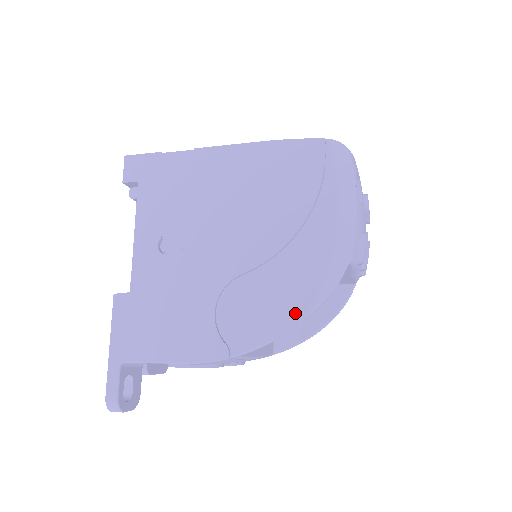
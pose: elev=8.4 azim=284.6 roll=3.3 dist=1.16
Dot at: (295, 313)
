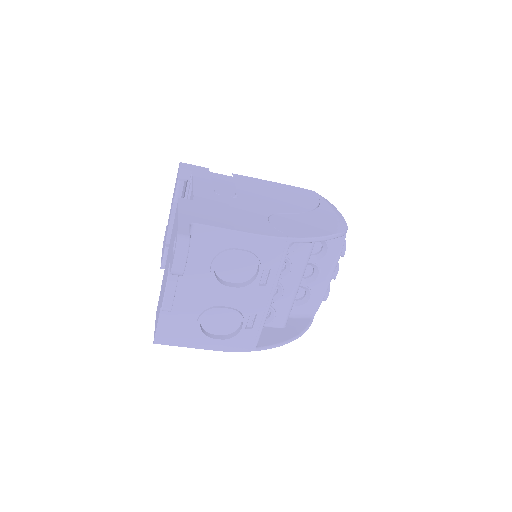
Dot at: (327, 232)
